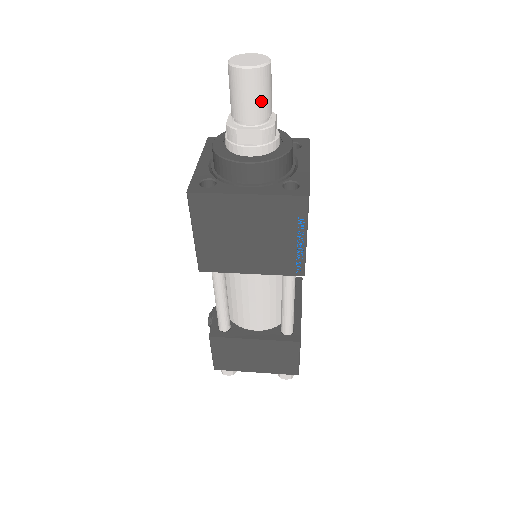
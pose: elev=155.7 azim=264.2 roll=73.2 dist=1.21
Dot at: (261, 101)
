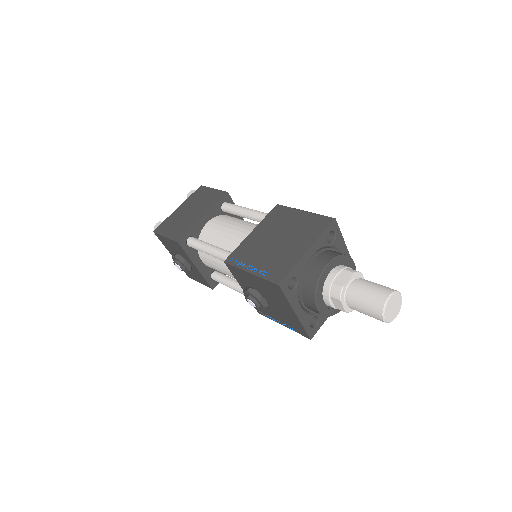
Dot at: occluded
